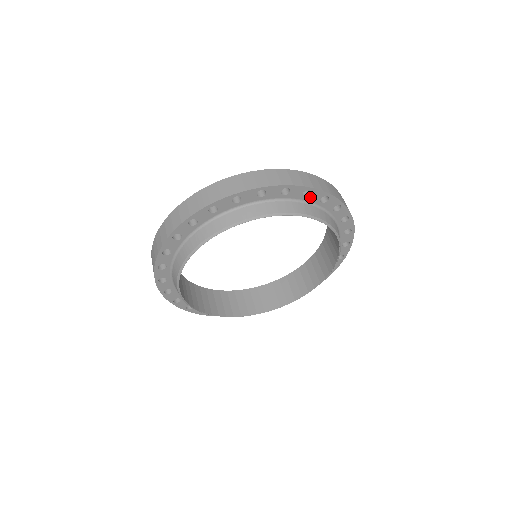
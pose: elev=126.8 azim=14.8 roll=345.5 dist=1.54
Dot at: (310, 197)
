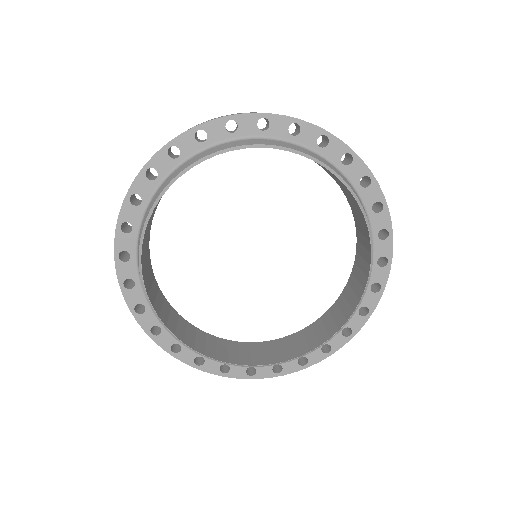
Dot at: (376, 216)
